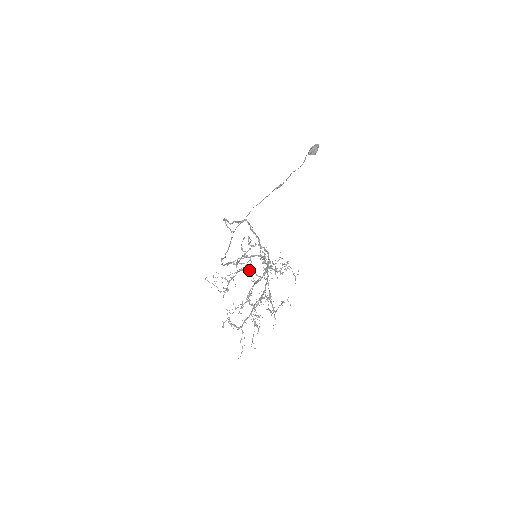
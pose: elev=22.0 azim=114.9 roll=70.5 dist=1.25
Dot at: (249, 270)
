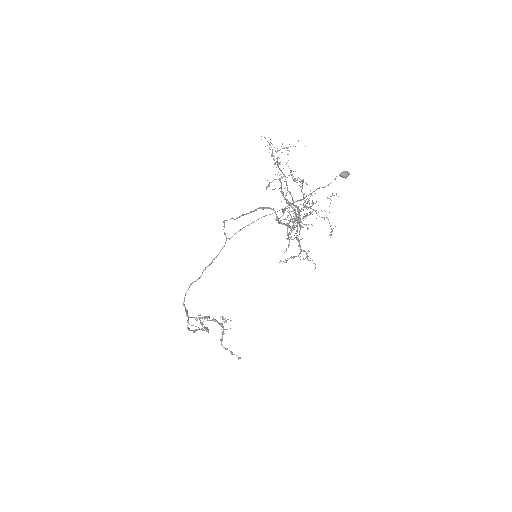
Dot at: (289, 191)
